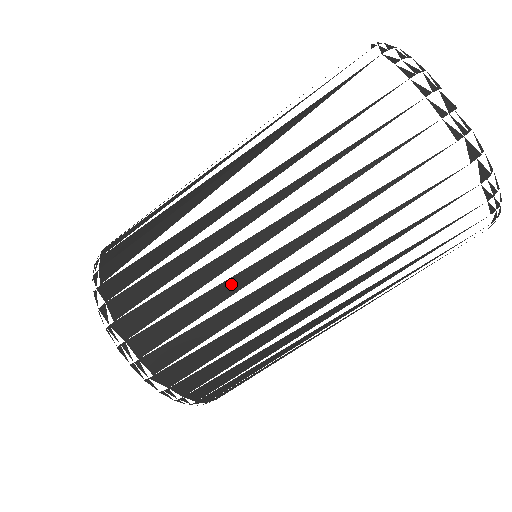
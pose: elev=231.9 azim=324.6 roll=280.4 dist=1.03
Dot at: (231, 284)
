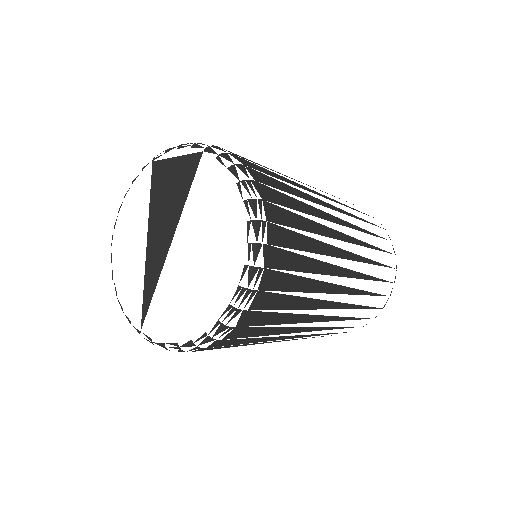
Dot at: (325, 229)
